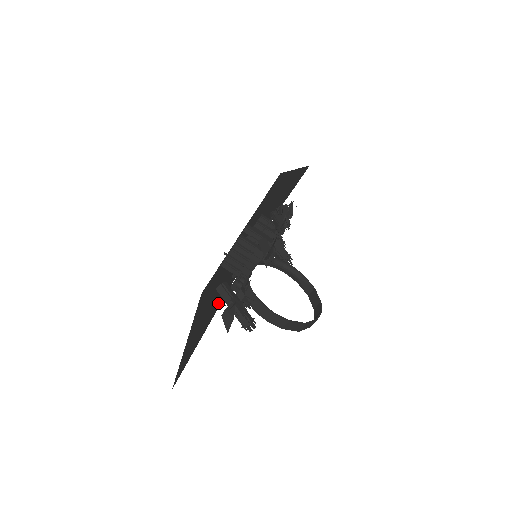
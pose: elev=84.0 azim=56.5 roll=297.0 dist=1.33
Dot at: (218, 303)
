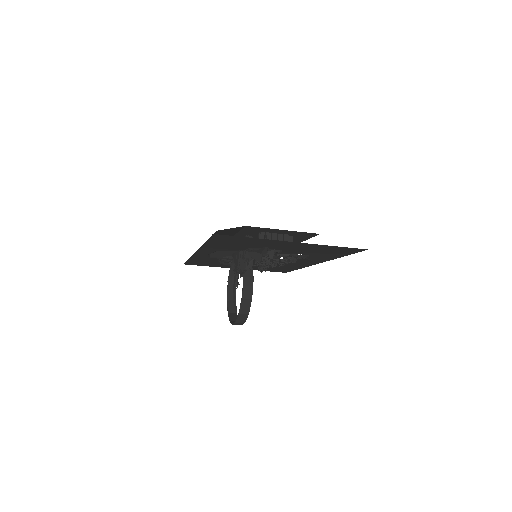
Dot at: occluded
